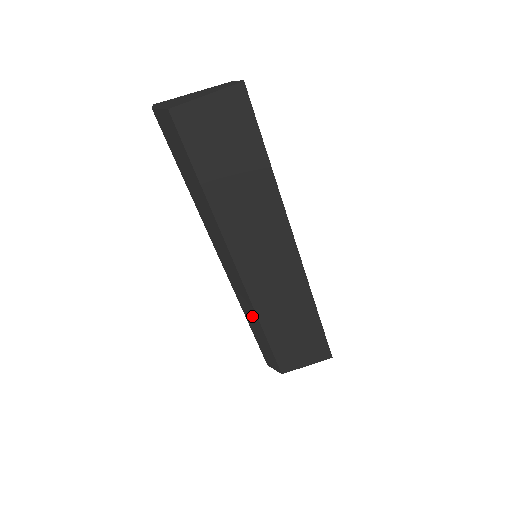
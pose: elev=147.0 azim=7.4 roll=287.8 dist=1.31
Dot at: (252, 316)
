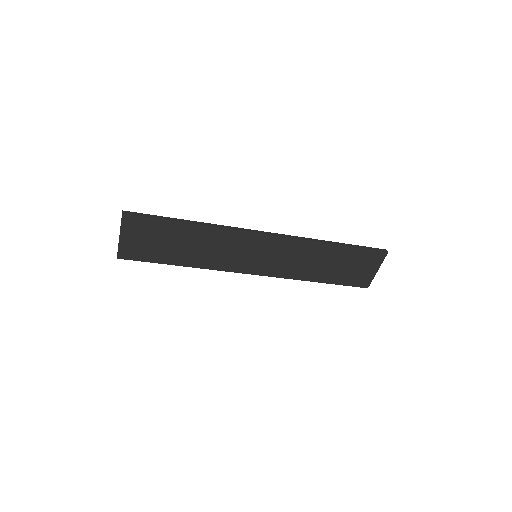
Dot at: occluded
